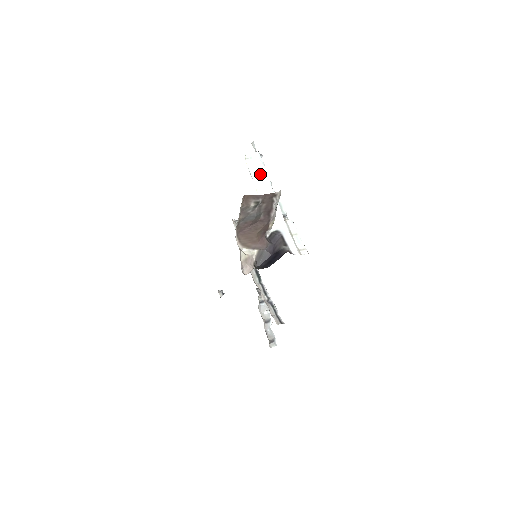
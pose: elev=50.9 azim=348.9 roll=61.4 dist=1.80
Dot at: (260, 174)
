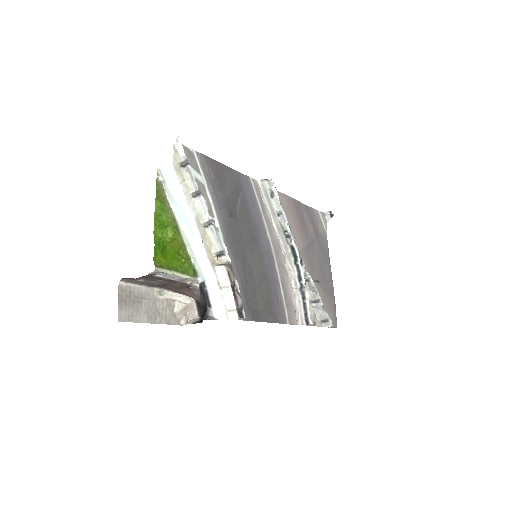
Dot at: (178, 204)
